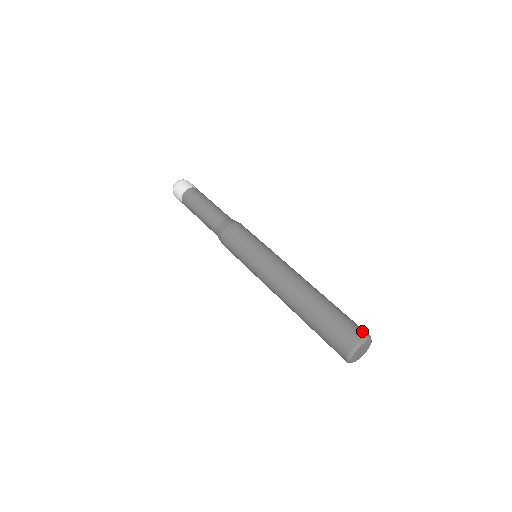
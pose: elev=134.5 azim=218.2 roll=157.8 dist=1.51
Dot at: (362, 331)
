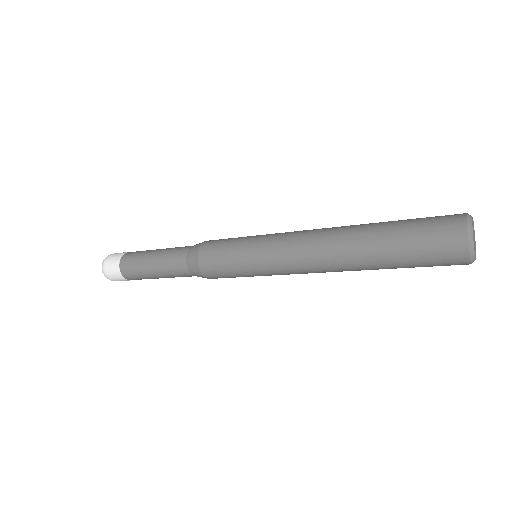
Dot at: occluded
